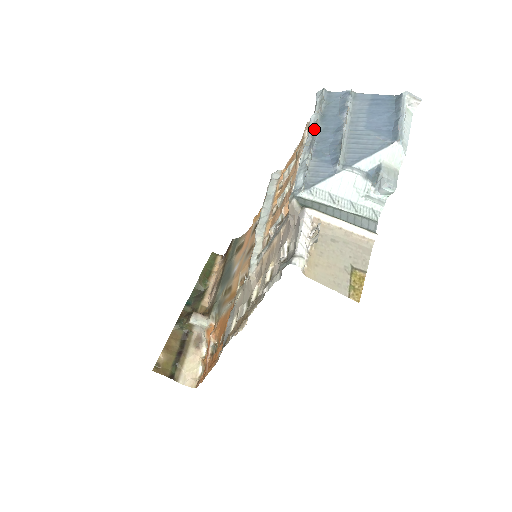
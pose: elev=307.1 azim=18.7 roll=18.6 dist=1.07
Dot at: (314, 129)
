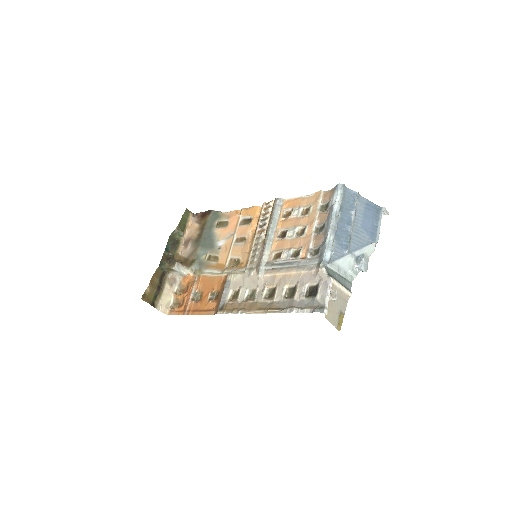
Dot at: (338, 219)
